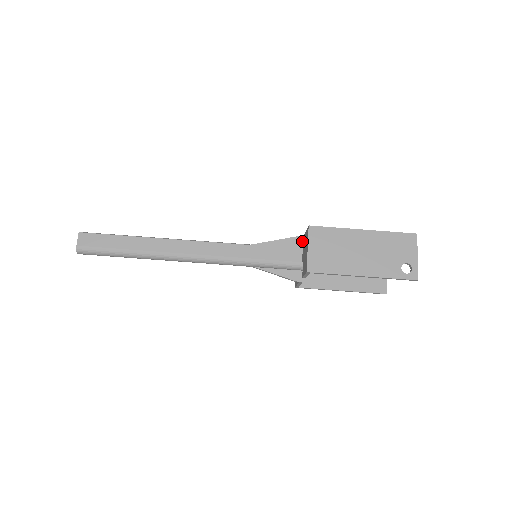
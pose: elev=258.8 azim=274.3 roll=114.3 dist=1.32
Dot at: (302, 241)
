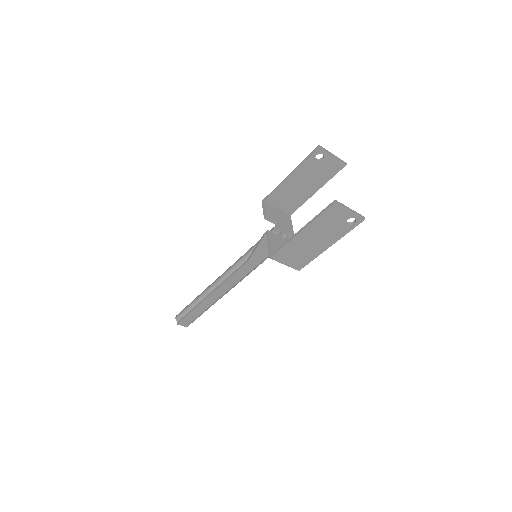
Dot at: occluded
